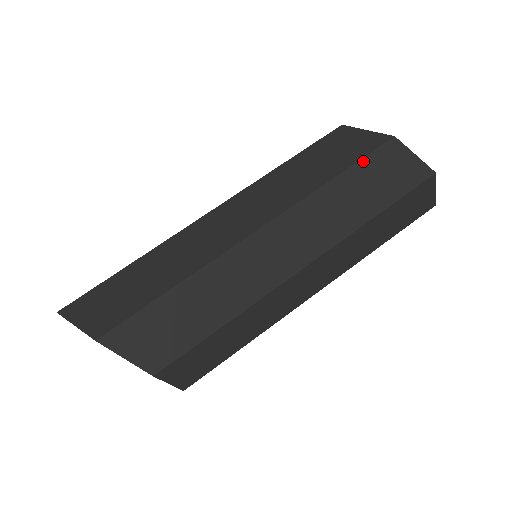
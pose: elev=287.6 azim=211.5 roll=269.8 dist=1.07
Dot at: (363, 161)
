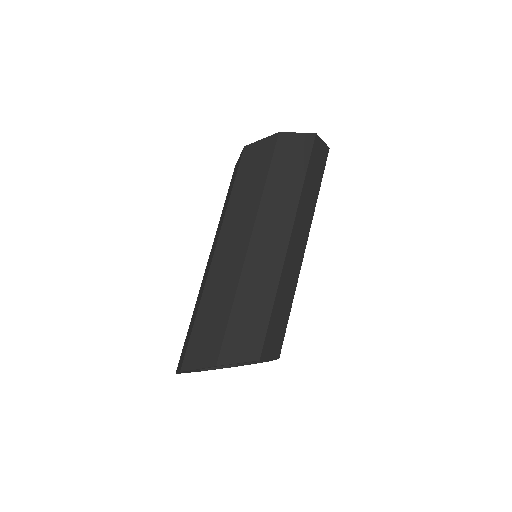
Dot at: (273, 159)
